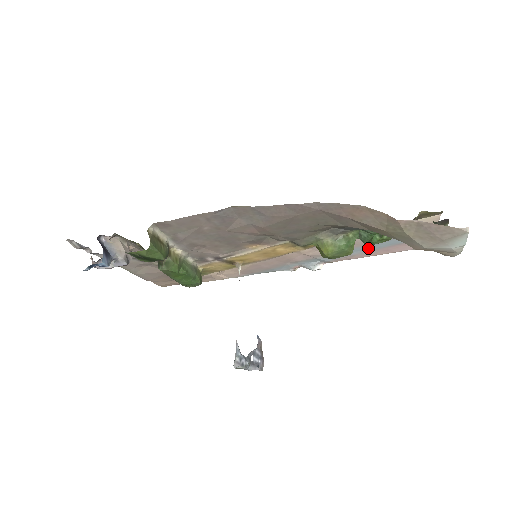
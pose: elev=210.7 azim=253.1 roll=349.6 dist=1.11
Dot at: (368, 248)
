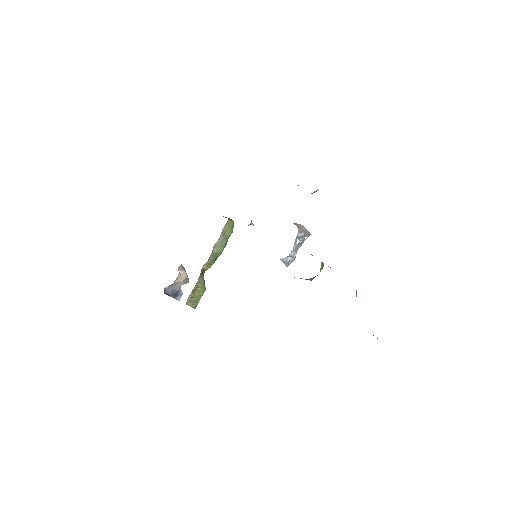
Dot at: occluded
